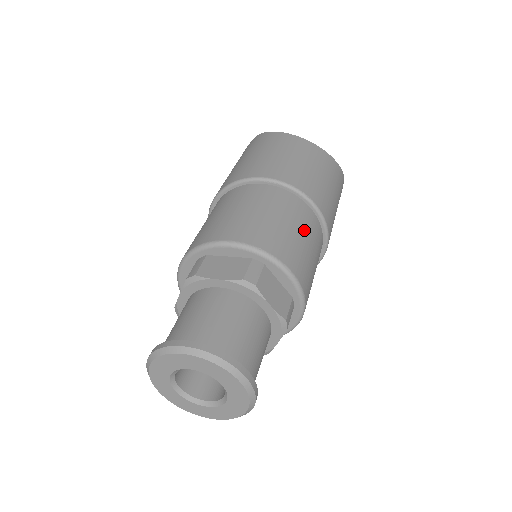
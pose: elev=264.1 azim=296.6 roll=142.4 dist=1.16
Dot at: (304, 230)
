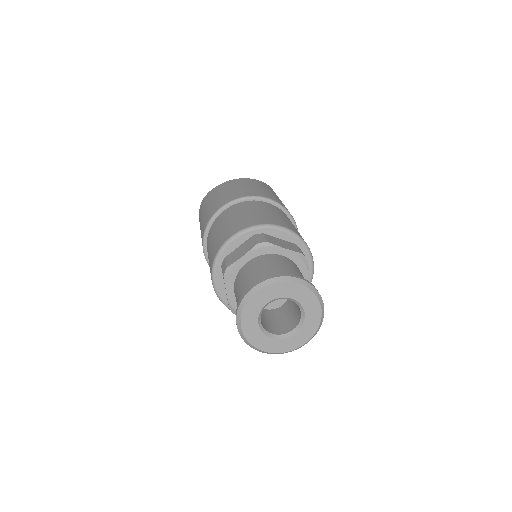
Dot at: (271, 211)
